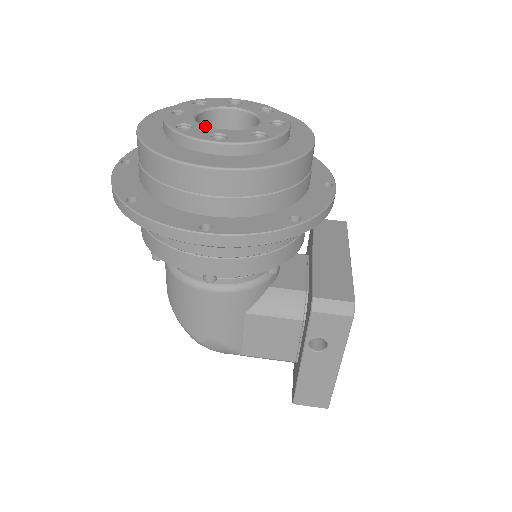
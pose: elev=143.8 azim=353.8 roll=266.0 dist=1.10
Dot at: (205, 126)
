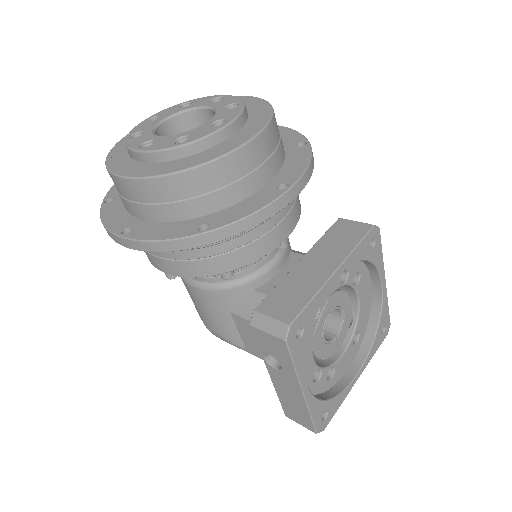
Dot at: (152, 133)
